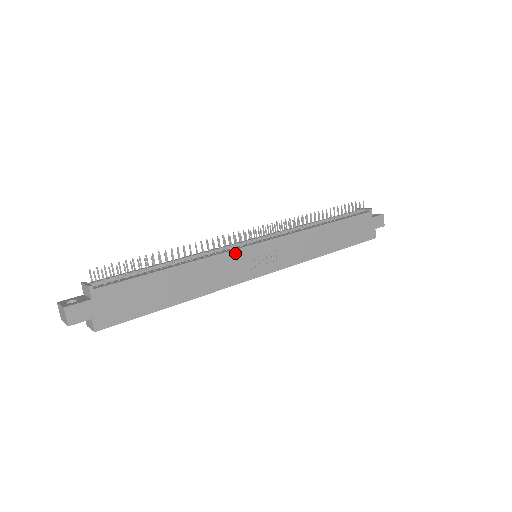
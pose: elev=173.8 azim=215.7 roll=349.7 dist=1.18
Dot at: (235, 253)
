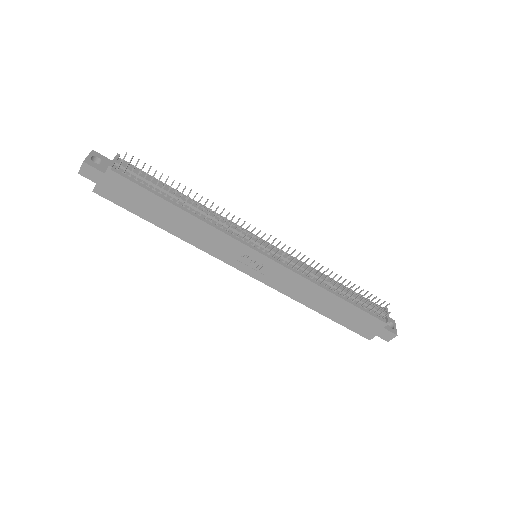
Dot at: (235, 242)
